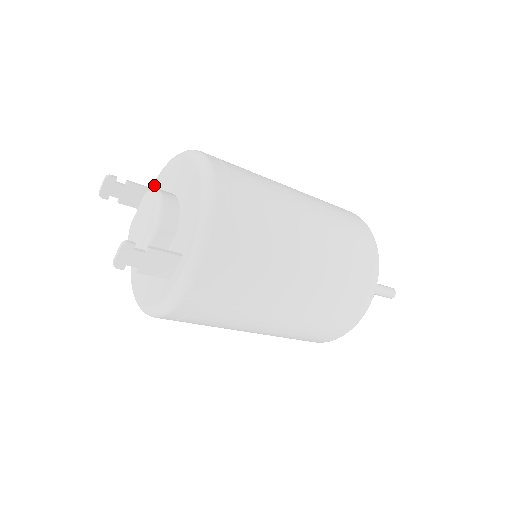
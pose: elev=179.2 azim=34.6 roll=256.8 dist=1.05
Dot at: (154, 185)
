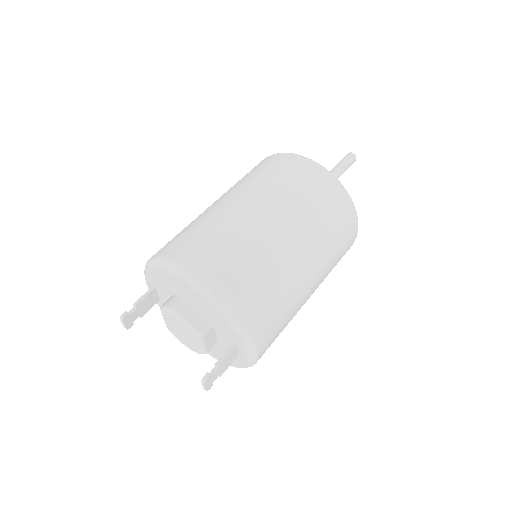
Dot at: (149, 283)
